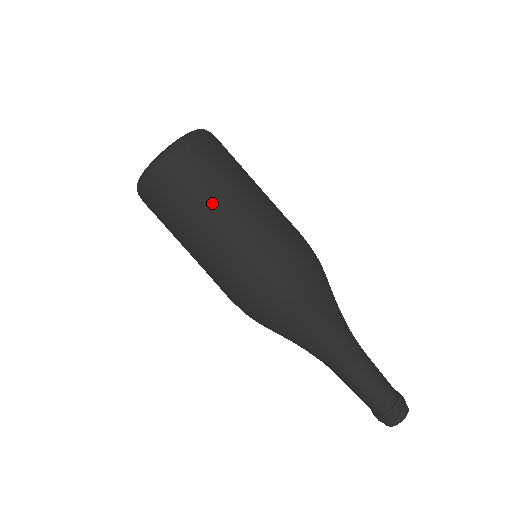
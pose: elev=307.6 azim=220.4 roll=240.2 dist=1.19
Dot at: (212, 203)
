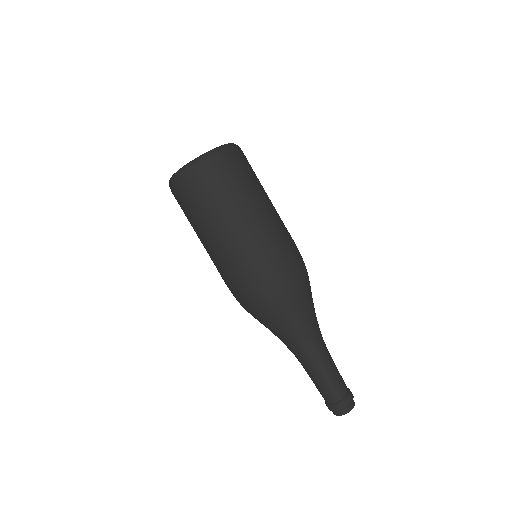
Dot at: (219, 214)
